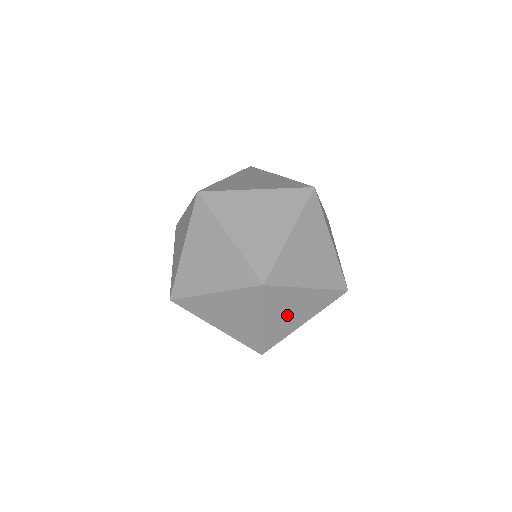
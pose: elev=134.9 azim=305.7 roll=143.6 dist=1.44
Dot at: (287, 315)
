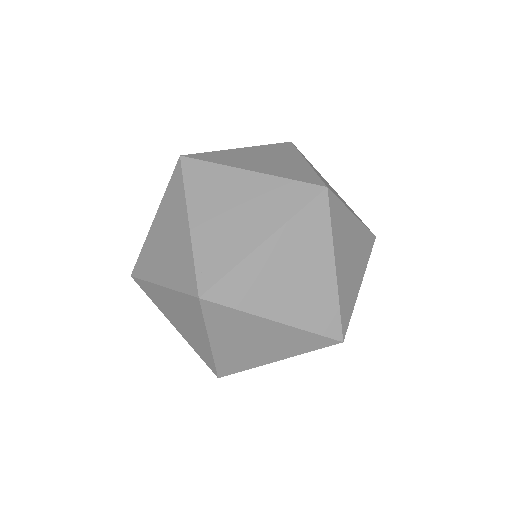
Dot at: (246, 344)
